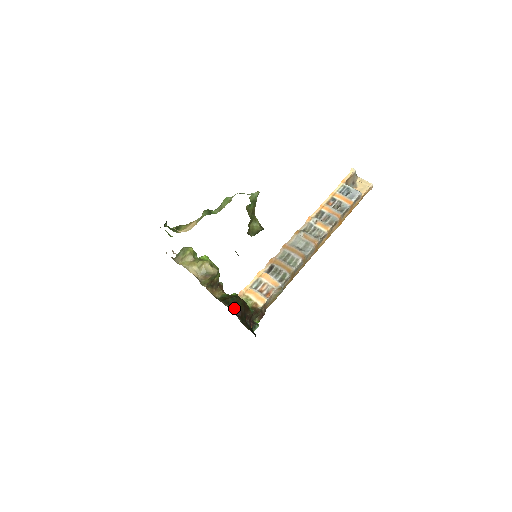
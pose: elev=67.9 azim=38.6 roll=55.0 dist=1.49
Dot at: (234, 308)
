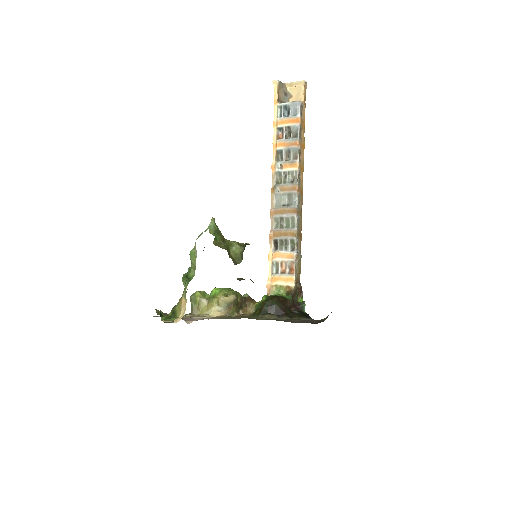
Dot at: (274, 312)
